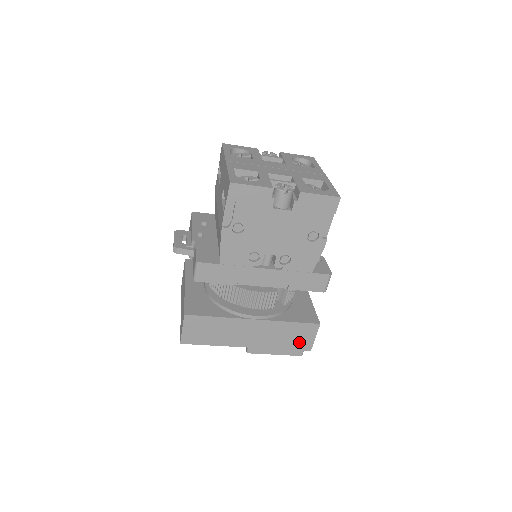
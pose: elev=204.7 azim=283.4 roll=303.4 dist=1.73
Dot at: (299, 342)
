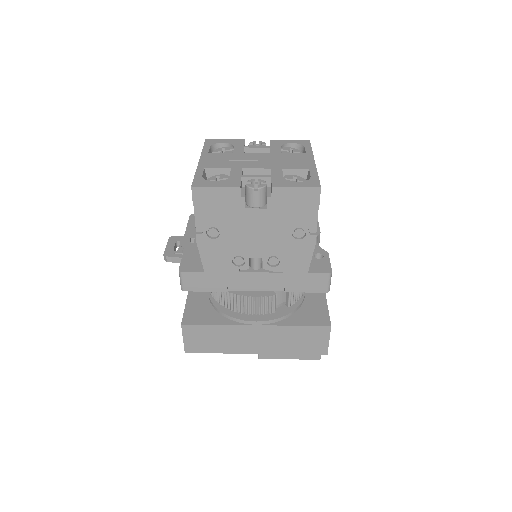
Dot at: (312, 346)
